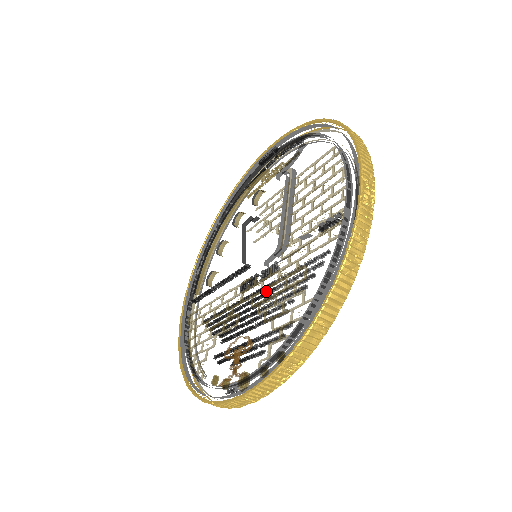
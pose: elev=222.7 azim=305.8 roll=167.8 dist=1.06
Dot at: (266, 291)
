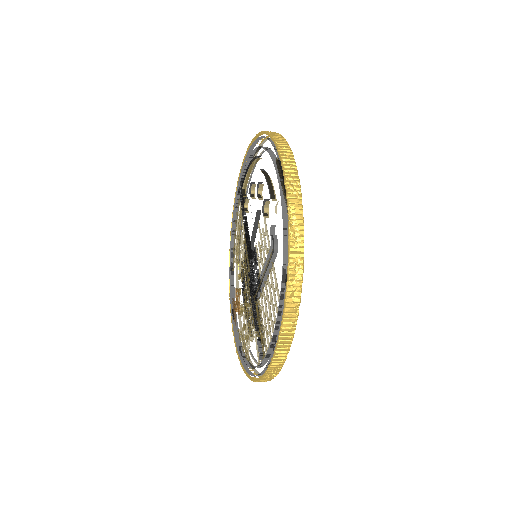
Dot at: occluded
